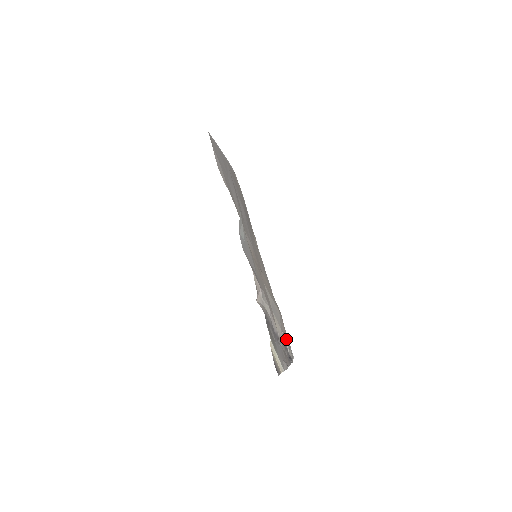
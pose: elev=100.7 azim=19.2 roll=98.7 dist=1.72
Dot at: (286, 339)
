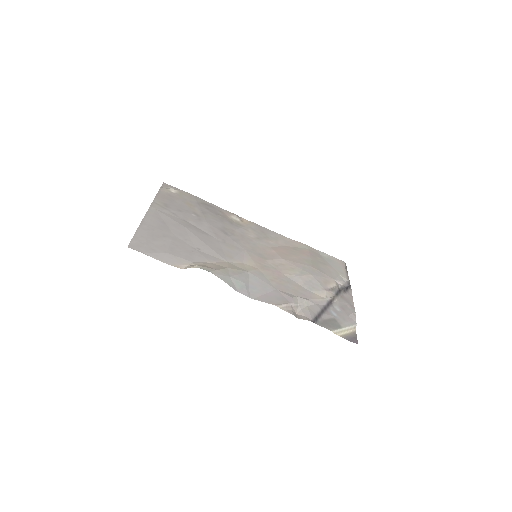
Dot at: (334, 285)
